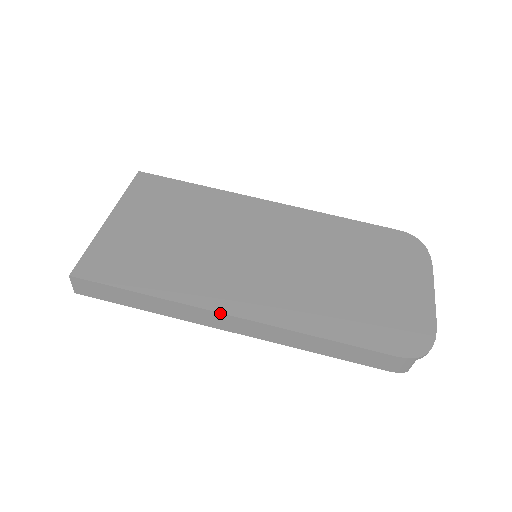
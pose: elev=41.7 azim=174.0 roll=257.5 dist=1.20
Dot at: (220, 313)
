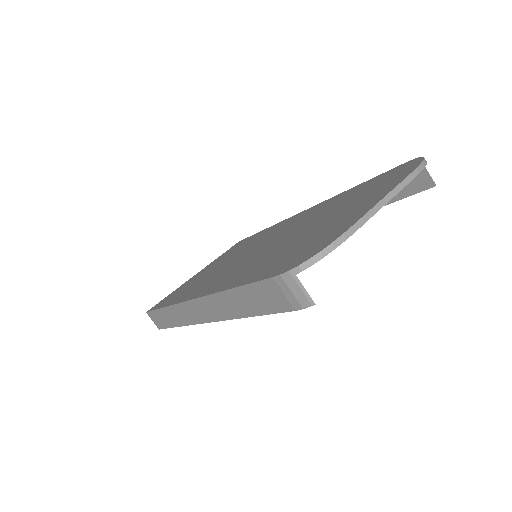
Dot at: (186, 301)
